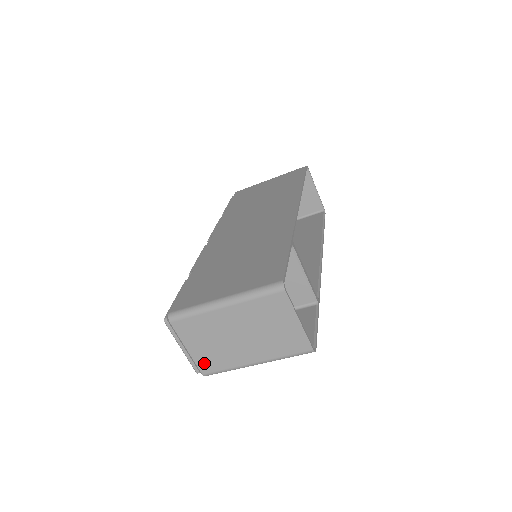
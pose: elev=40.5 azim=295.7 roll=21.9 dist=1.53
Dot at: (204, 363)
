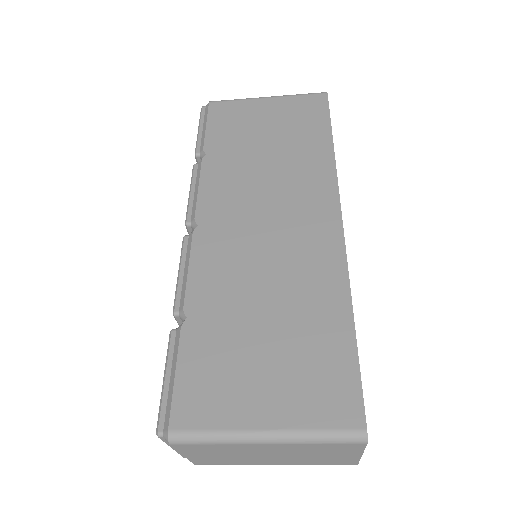
Dot at: (202, 461)
